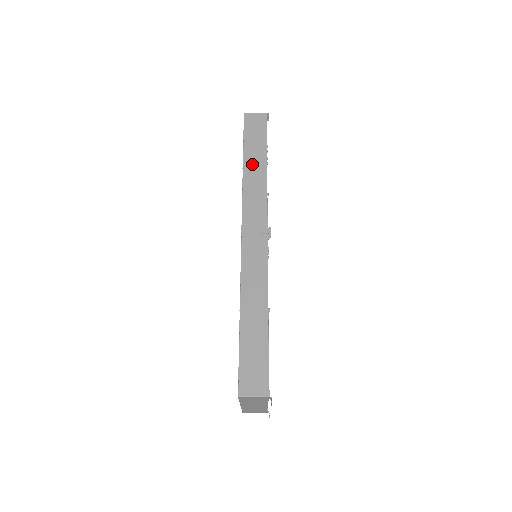
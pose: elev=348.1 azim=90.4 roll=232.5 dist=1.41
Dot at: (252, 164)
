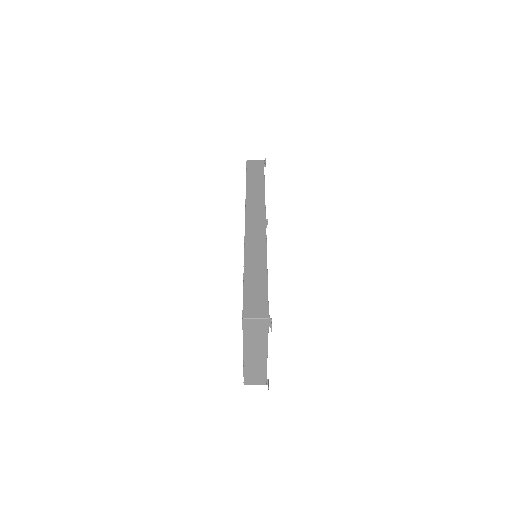
Dot at: (253, 185)
